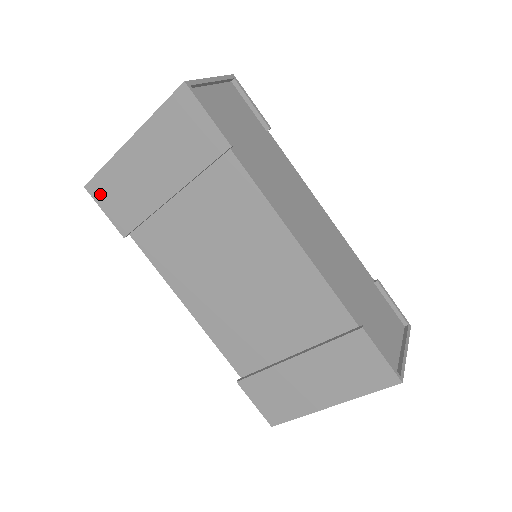
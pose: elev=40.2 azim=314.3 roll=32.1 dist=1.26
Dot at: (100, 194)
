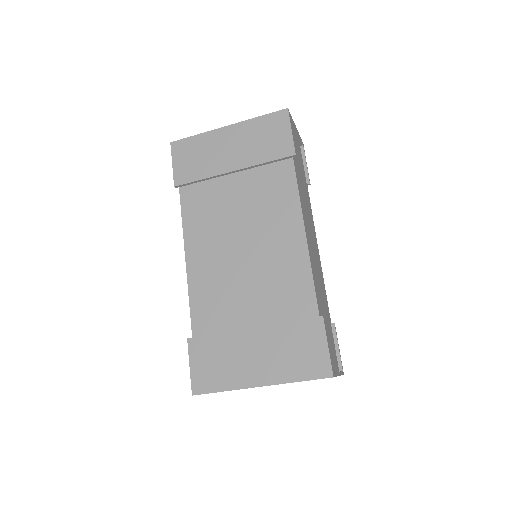
Dot at: (179, 151)
